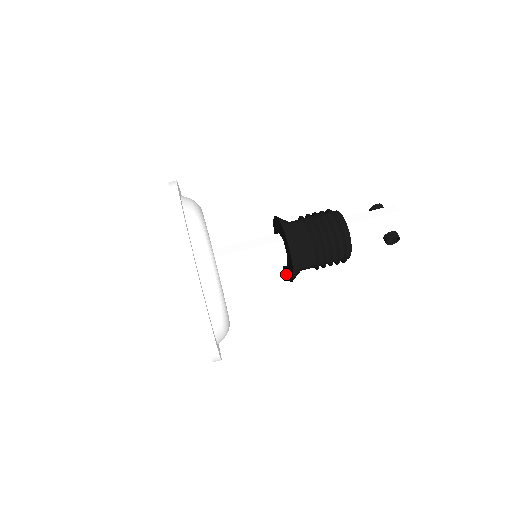
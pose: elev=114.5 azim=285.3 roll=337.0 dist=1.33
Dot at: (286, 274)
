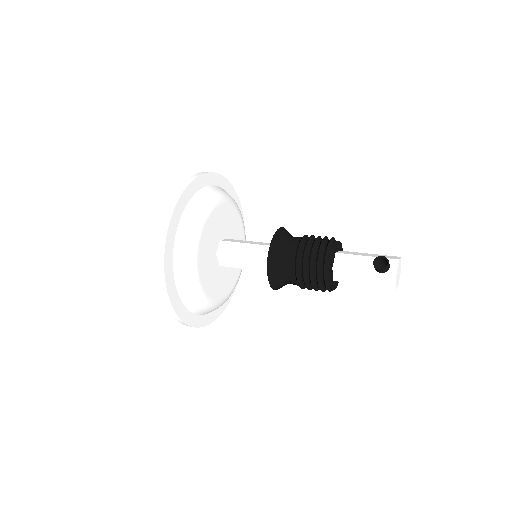
Dot at: (269, 278)
